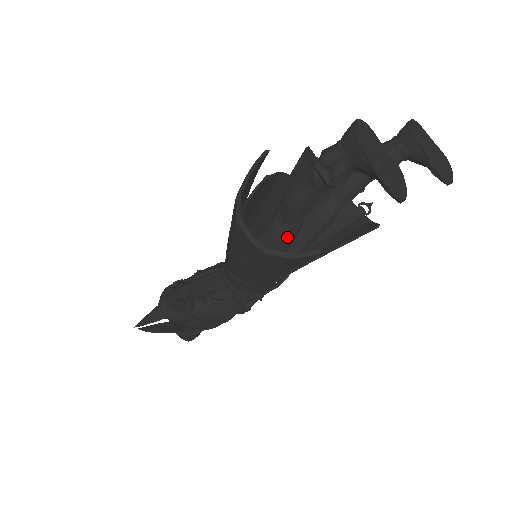
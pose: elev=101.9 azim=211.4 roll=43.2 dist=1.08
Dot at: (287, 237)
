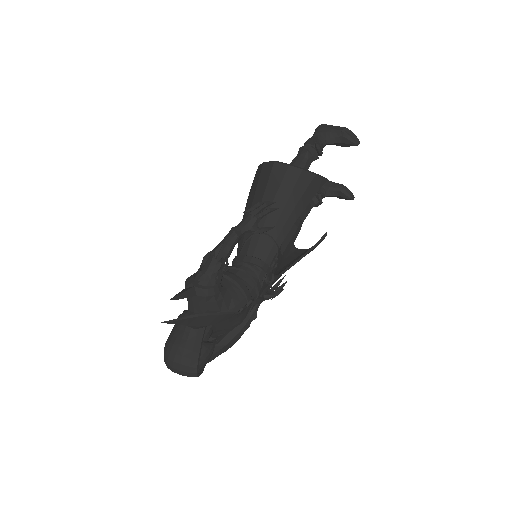
Dot at: occluded
